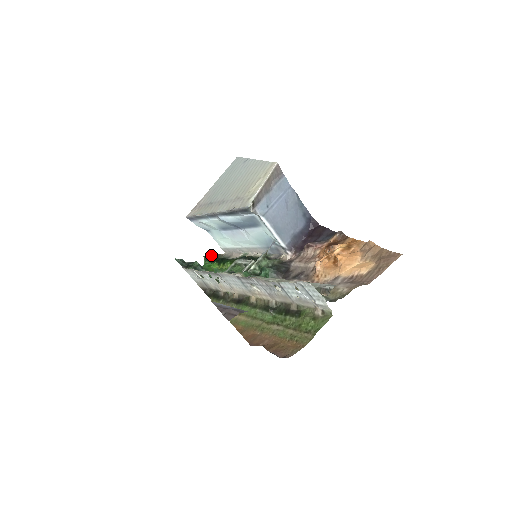
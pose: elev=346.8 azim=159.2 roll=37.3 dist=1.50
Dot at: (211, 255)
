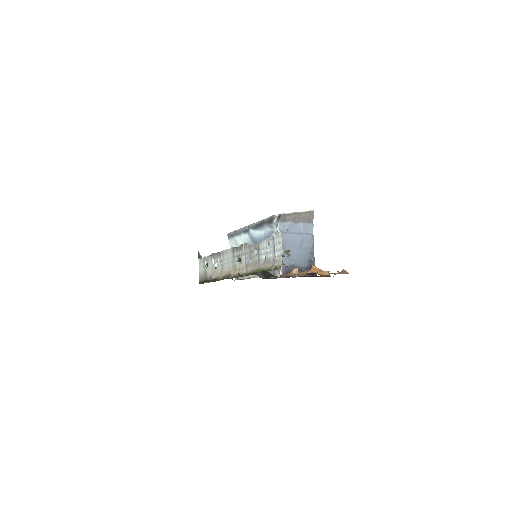
Dot at: occluded
